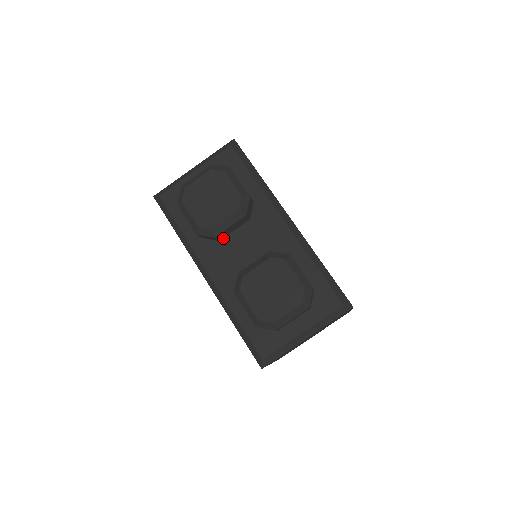
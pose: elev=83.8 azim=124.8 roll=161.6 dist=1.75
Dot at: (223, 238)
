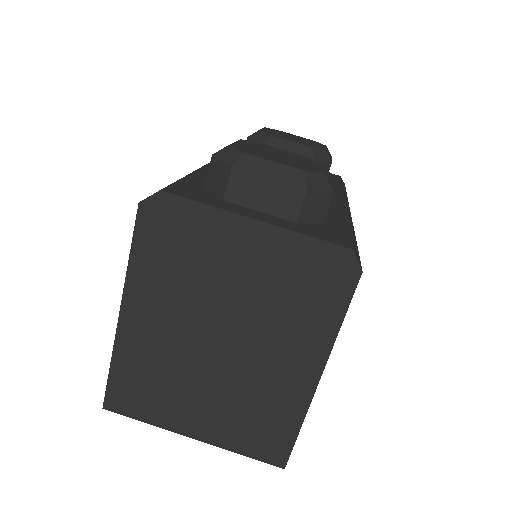
Dot at: occluded
